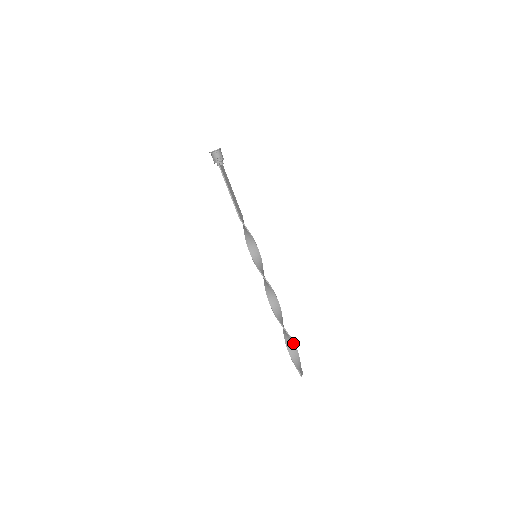
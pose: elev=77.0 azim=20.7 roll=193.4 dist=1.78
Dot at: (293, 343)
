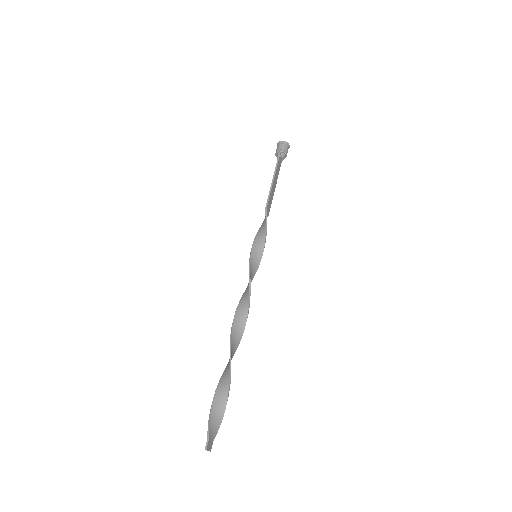
Dot at: (228, 389)
